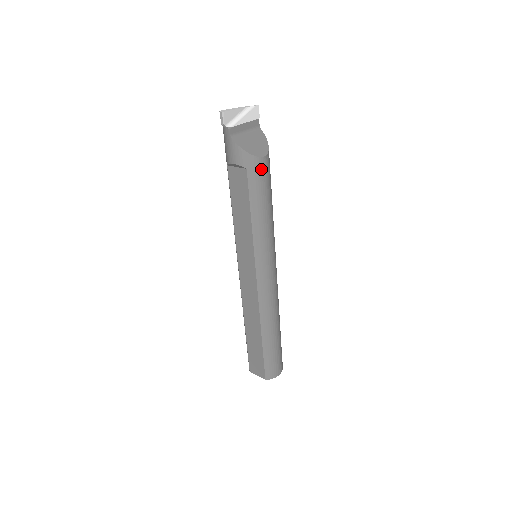
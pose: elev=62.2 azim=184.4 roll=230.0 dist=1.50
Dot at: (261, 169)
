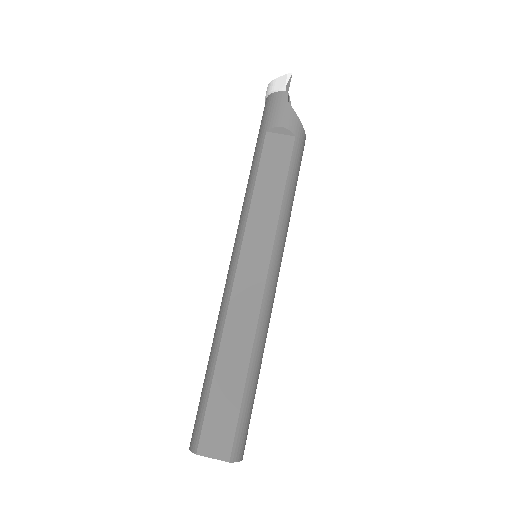
Dot at: (303, 147)
